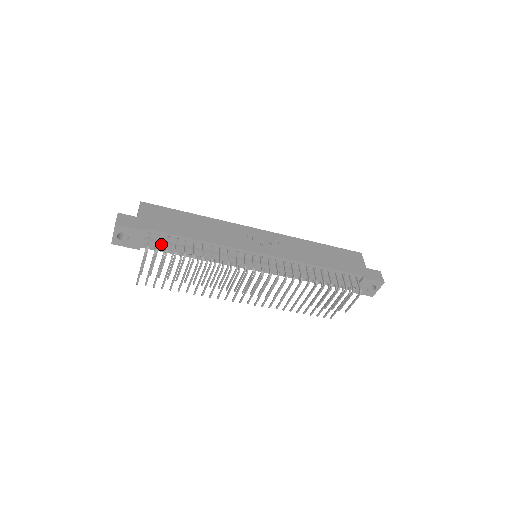
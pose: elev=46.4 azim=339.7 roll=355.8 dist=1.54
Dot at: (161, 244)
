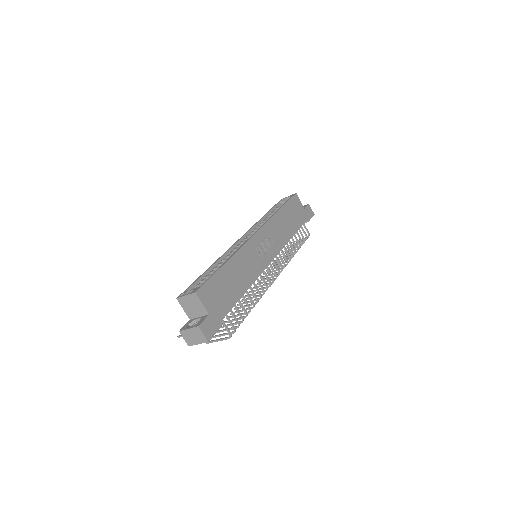
Dot at: occluded
